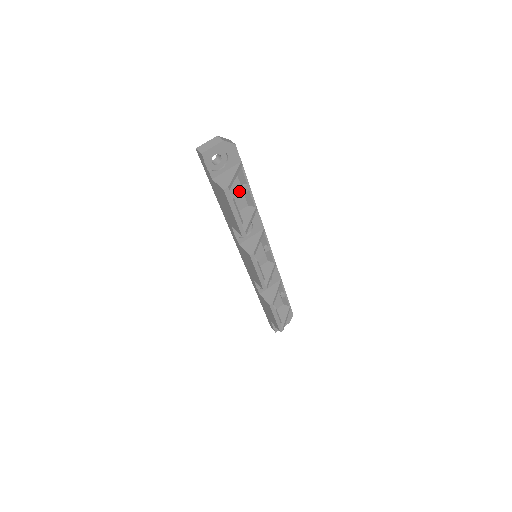
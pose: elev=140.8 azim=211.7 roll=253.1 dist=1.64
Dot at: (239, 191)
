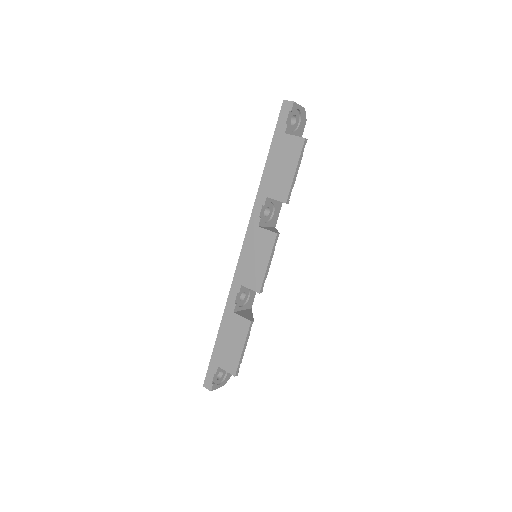
Dot at: occluded
